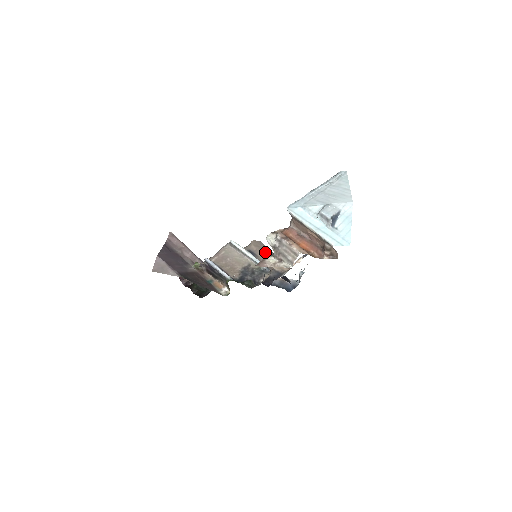
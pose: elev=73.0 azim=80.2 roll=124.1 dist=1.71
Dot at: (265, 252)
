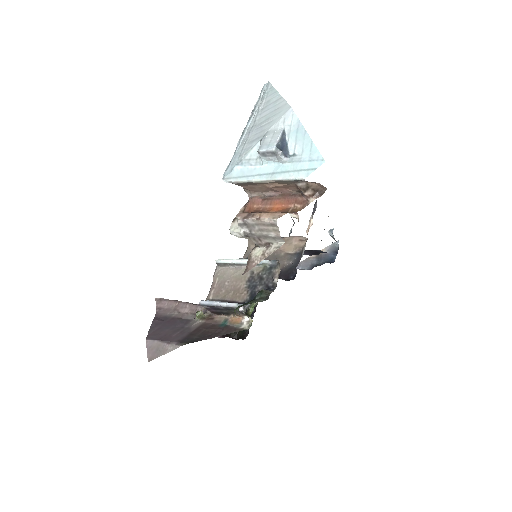
Dot at: occluded
